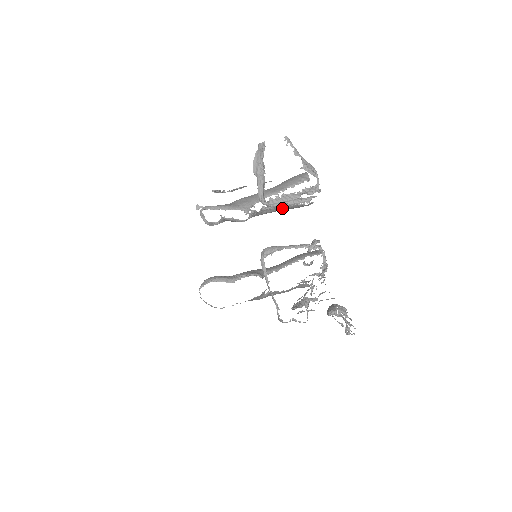
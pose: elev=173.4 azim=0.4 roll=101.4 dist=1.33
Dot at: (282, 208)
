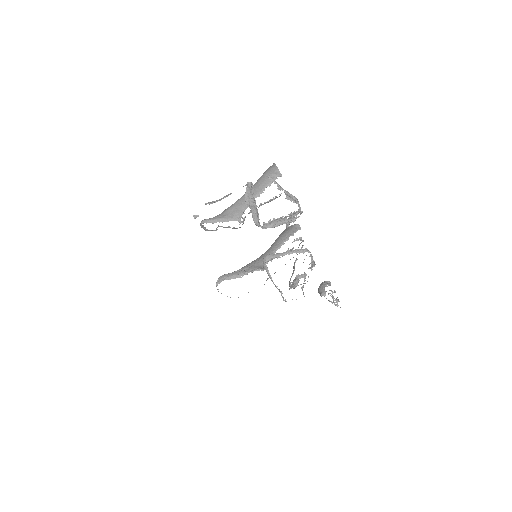
Dot at: occluded
